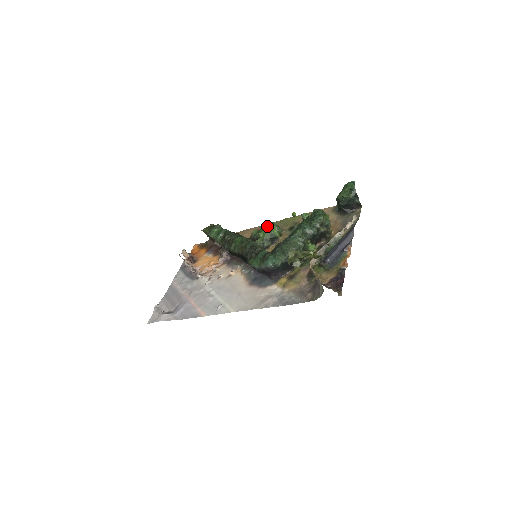
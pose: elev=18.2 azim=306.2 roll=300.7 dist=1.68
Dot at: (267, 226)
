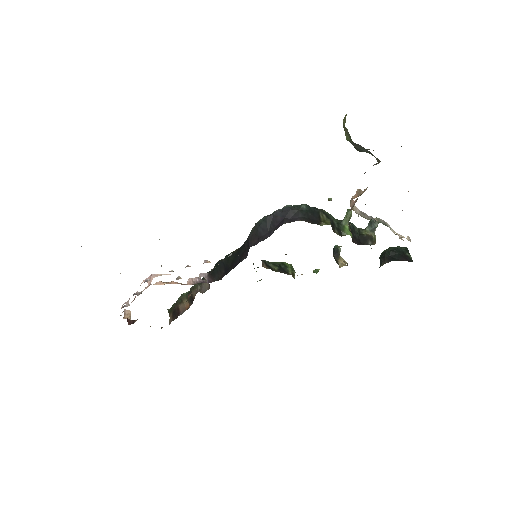
Dot at: occluded
